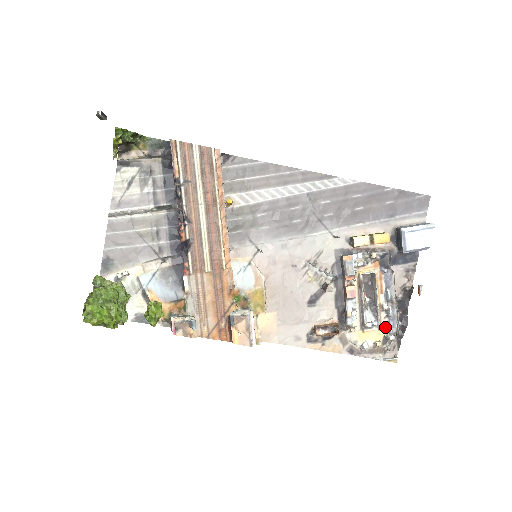
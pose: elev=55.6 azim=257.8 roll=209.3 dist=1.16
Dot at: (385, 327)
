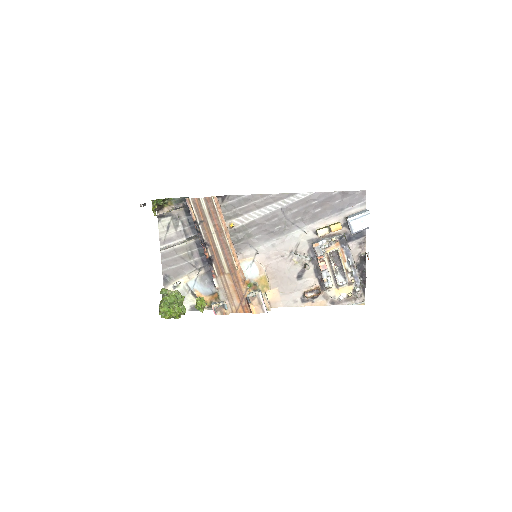
Dot at: (352, 283)
